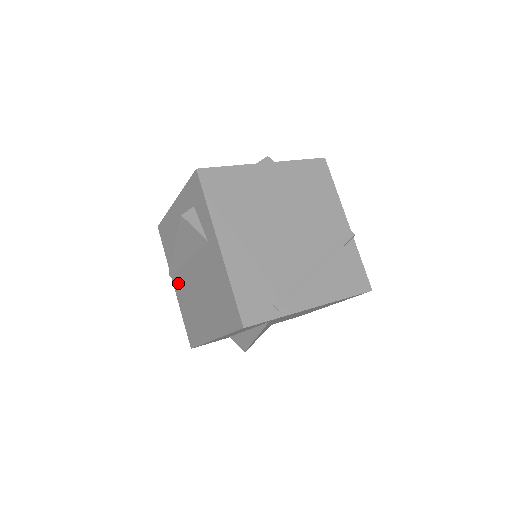
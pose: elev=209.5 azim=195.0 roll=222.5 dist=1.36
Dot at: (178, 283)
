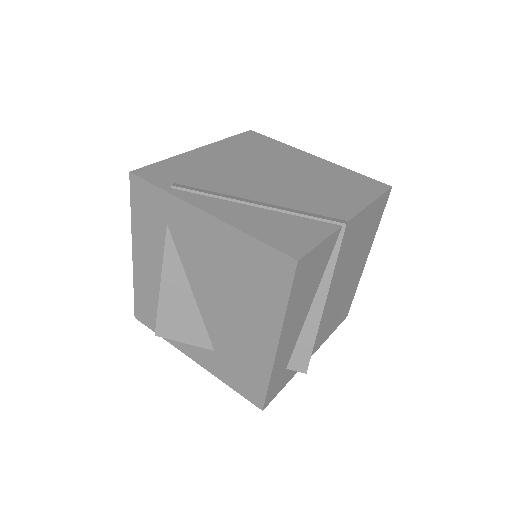
Dot at: occluded
